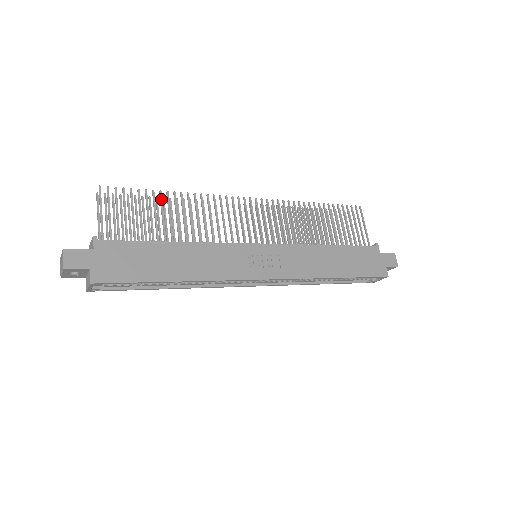
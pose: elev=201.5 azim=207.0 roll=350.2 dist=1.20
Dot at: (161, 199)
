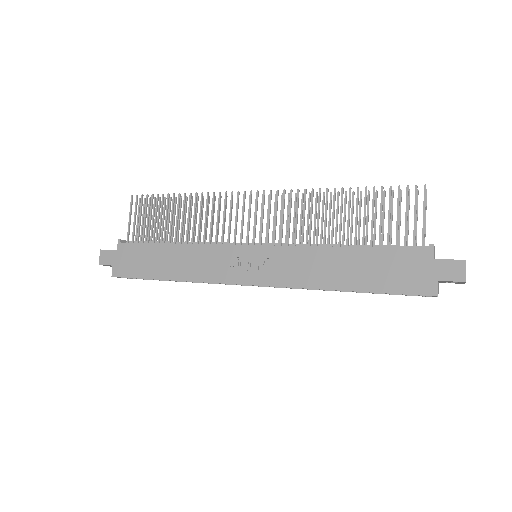
Dot at: (173, 202)
